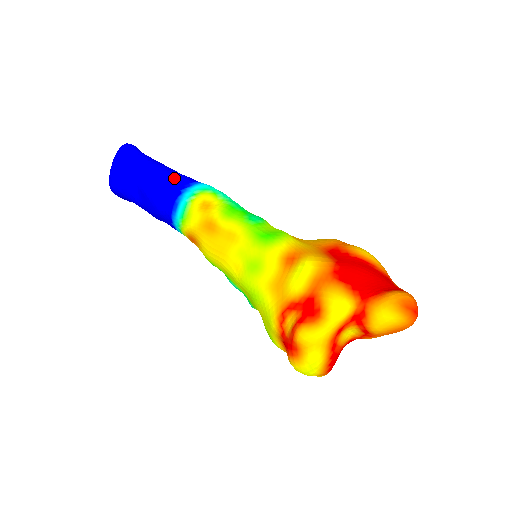
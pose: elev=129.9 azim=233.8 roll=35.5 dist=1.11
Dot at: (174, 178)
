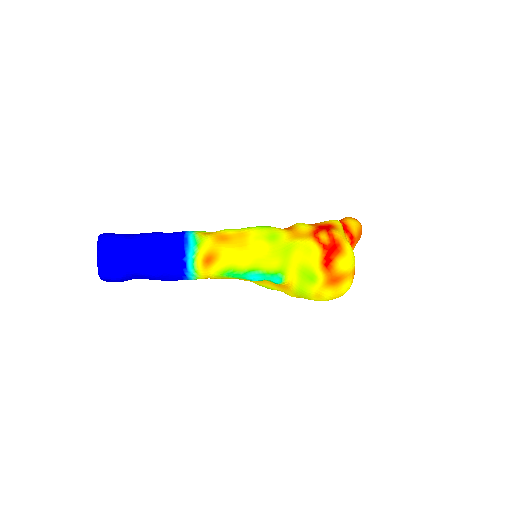
Dot at: occluded
